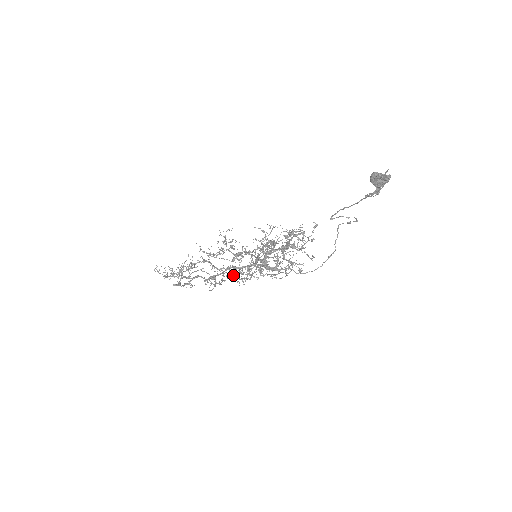
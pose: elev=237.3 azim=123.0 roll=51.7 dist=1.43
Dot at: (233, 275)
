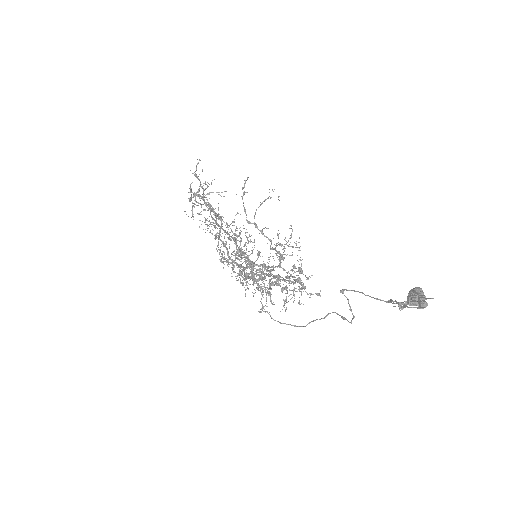
Dot at: occluded
